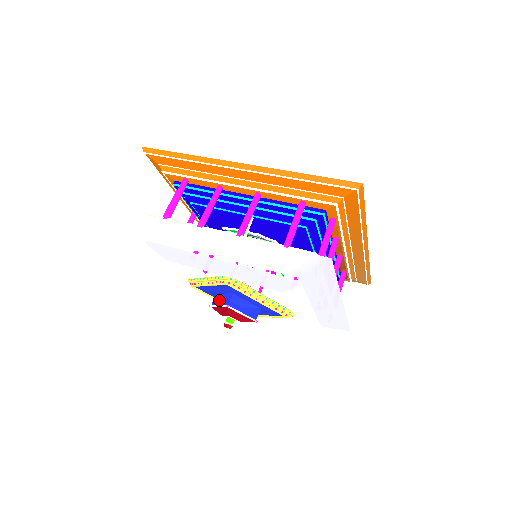
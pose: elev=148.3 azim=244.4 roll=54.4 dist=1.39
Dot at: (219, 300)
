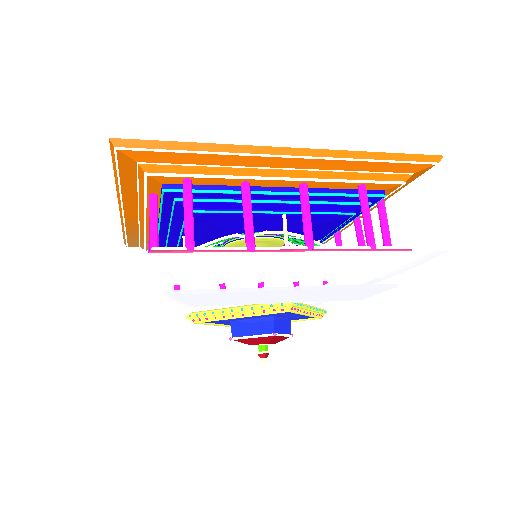
Dot at: (247, 329)
